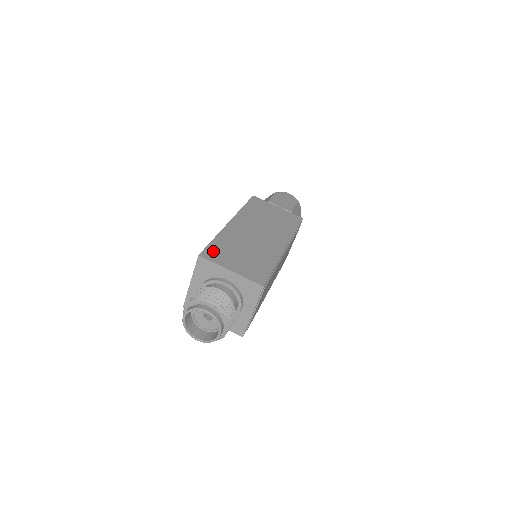
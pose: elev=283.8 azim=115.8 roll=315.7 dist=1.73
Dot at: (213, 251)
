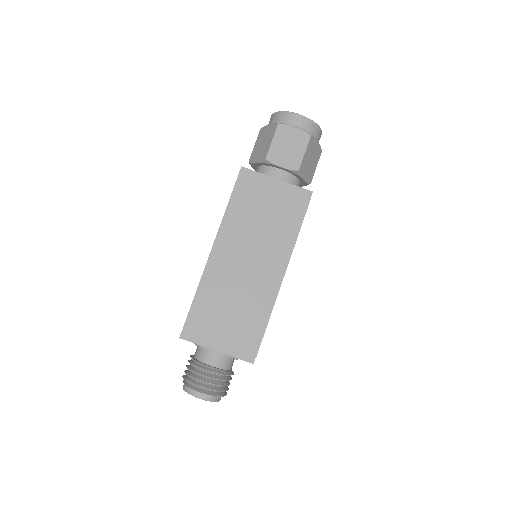
Dot at: (195, 324)
